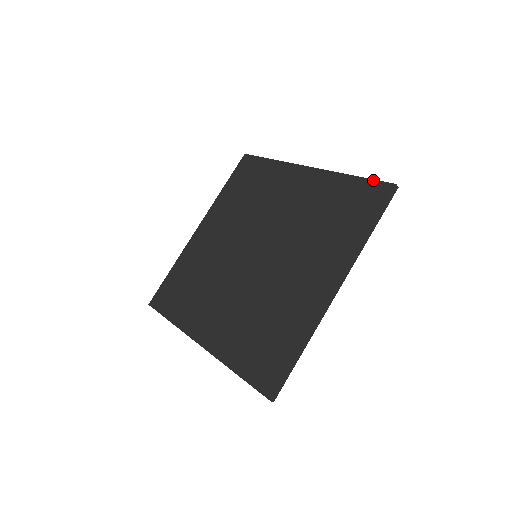
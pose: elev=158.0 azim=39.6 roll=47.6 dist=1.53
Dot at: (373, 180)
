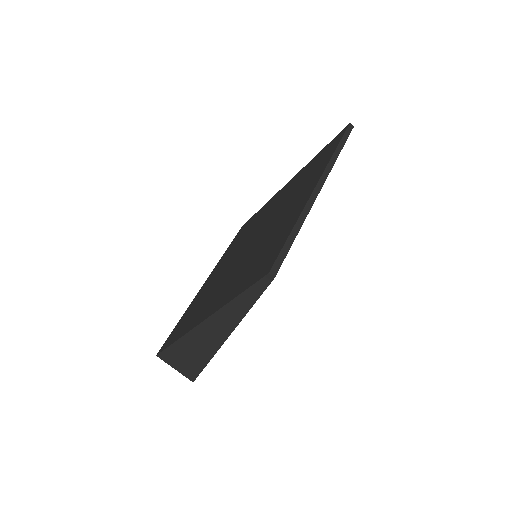
Dot at: occluded
